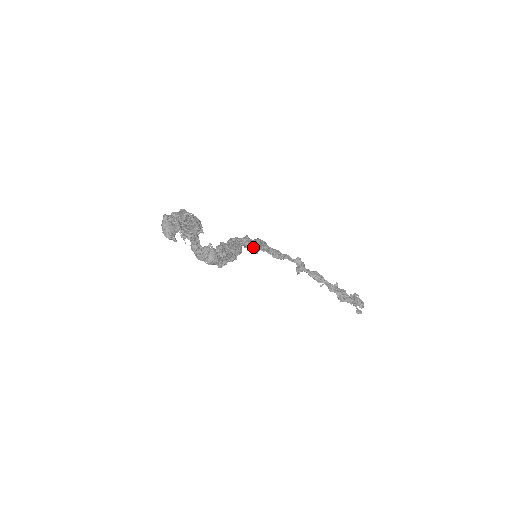
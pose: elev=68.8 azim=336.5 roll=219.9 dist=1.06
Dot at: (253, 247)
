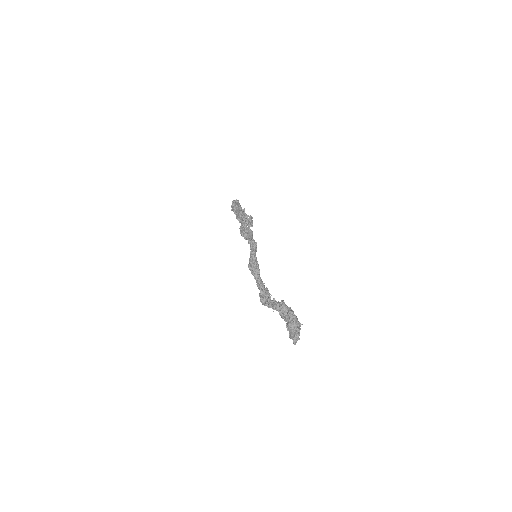
Dot at: occluded
